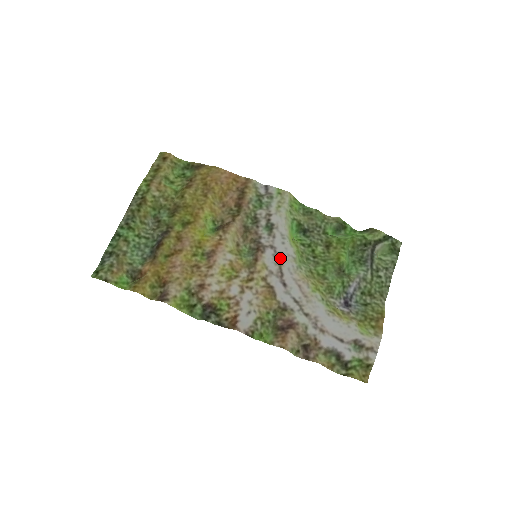
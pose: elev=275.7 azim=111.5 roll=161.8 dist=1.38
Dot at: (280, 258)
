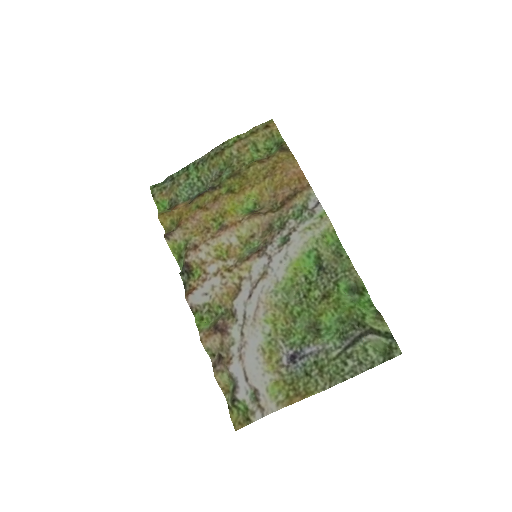
Dot at: (267, 272)
